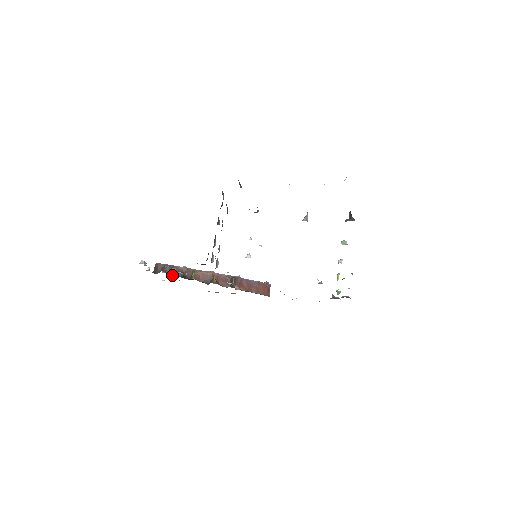
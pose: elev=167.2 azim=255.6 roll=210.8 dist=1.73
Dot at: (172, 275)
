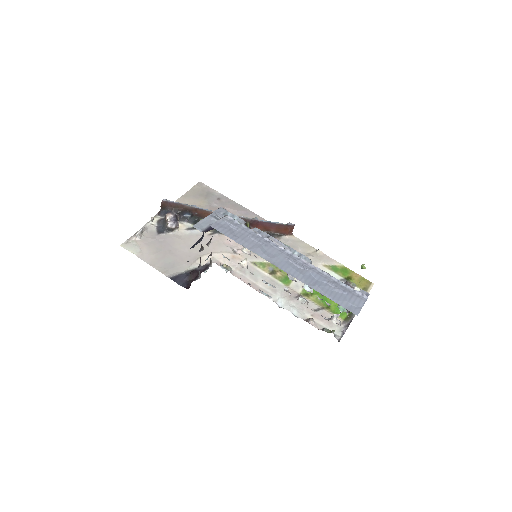
Dot at: (179, 221)
